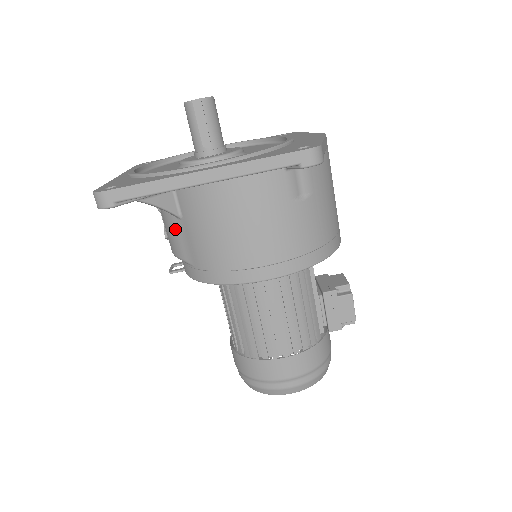
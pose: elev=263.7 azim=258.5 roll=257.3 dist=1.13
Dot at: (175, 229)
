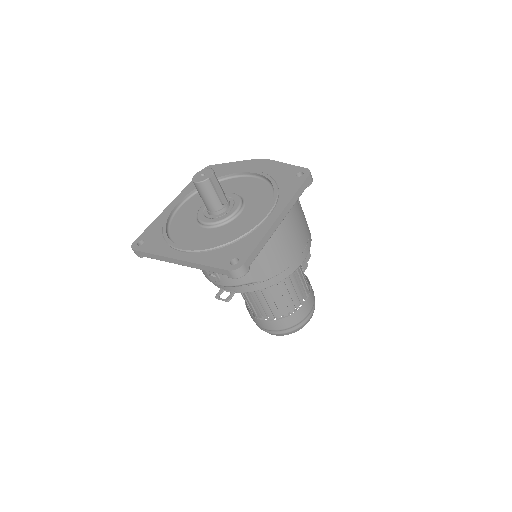
Dot at: occluded
